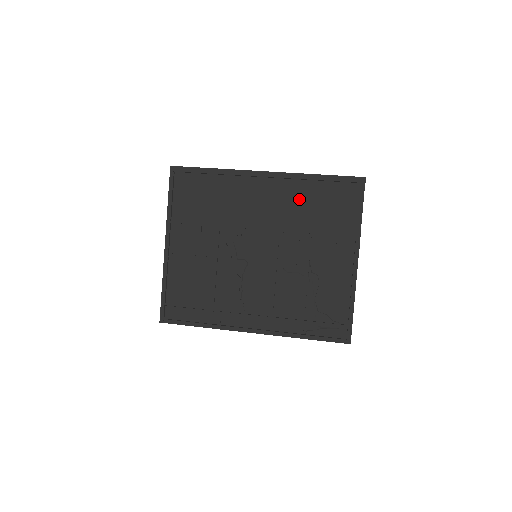
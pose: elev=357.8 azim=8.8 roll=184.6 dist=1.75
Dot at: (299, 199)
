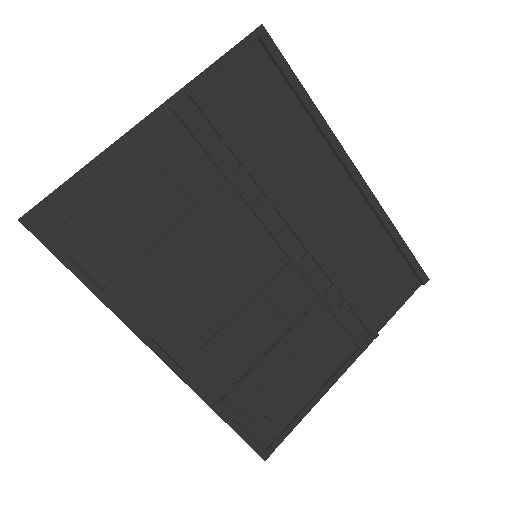
Dot at: (357, 236)
